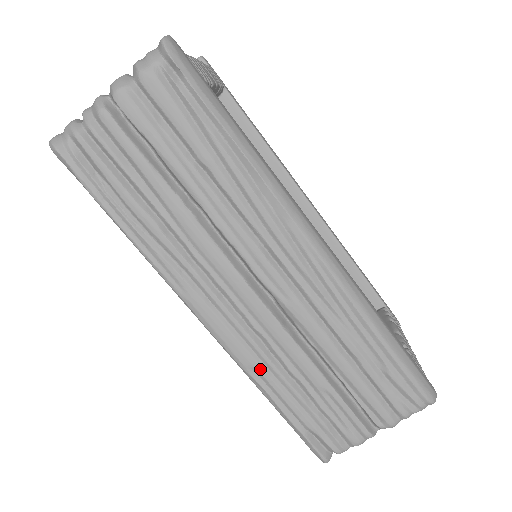
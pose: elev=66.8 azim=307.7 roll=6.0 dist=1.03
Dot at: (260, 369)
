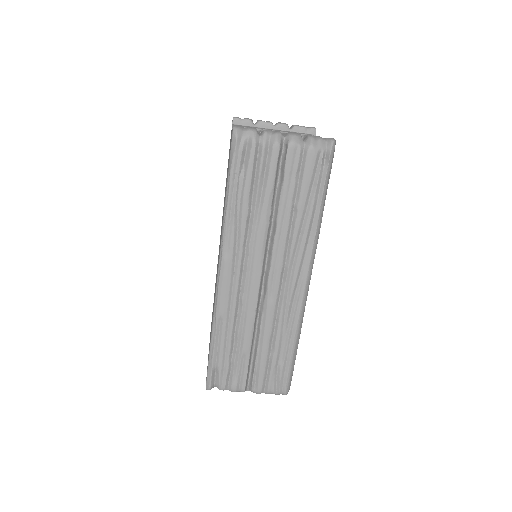
Dot at: (225, 321)
